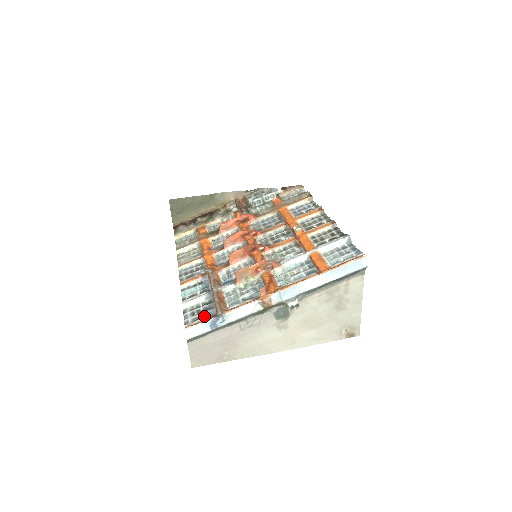
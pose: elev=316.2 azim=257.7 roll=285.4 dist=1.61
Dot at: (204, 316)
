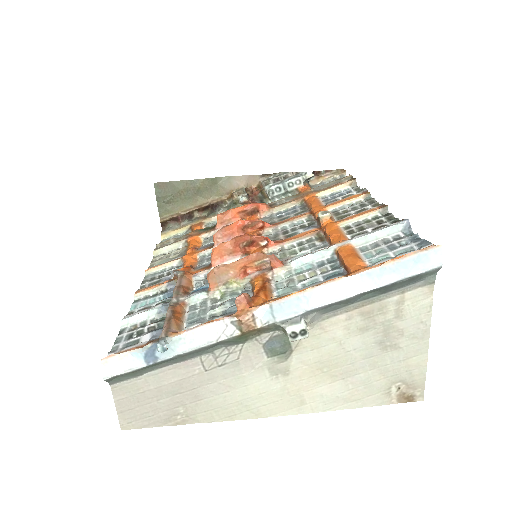
Dot at: (143, 340)
